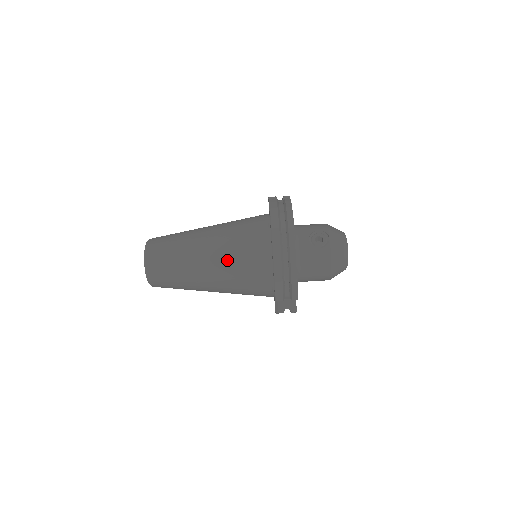
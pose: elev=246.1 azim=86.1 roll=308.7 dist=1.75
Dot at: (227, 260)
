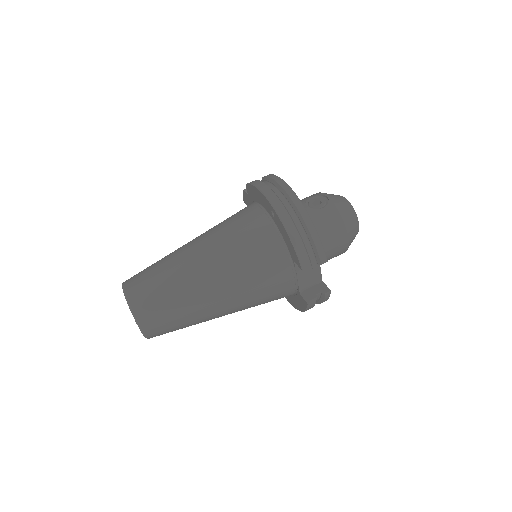
Dot at: (227, 253)
